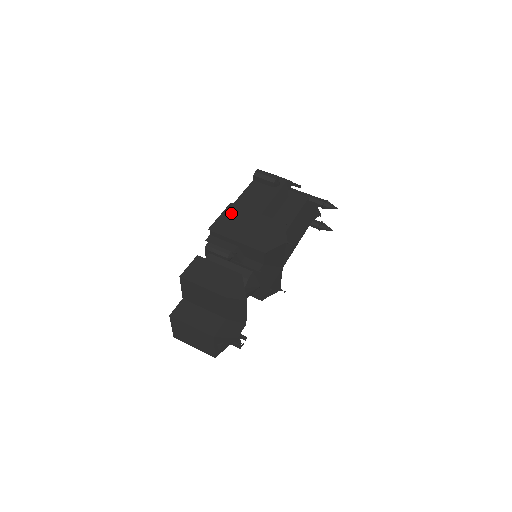
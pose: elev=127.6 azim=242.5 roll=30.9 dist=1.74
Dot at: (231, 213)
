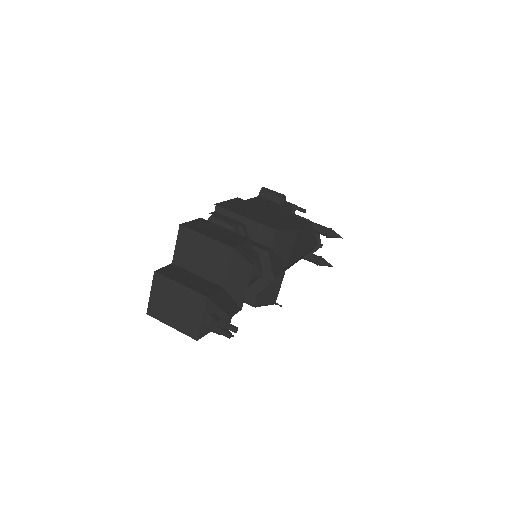
Dot at: (238, 202)
